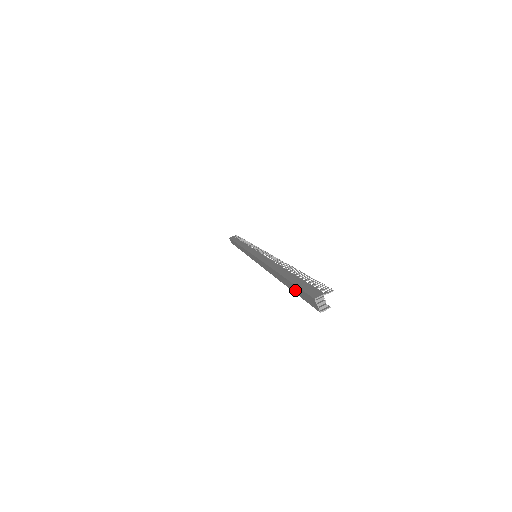
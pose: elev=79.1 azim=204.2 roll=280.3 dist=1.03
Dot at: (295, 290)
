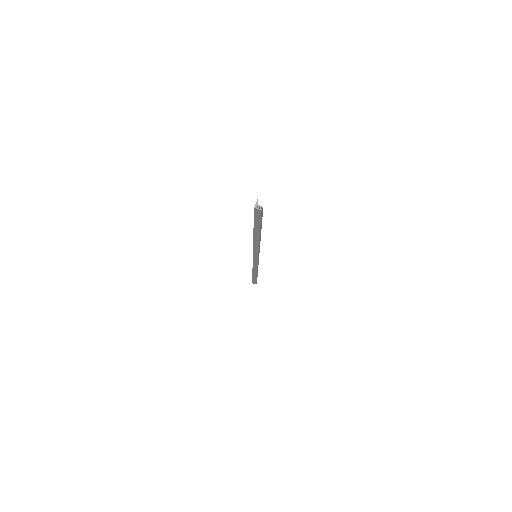
Dot at: (258, 224)
